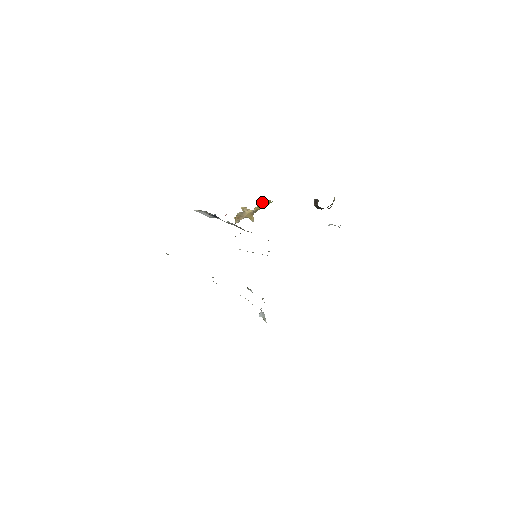
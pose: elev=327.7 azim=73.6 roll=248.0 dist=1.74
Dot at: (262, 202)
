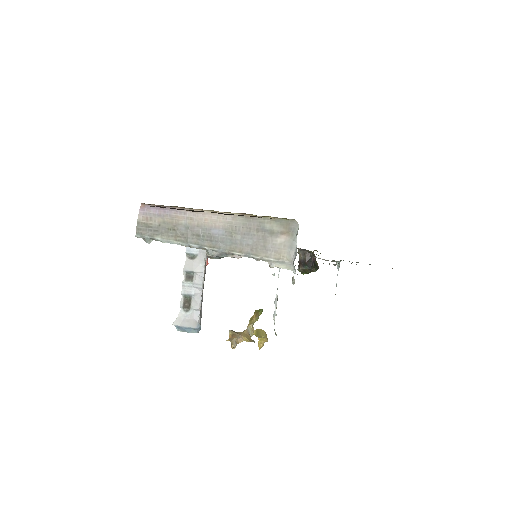
Dot at: (255, 331)
